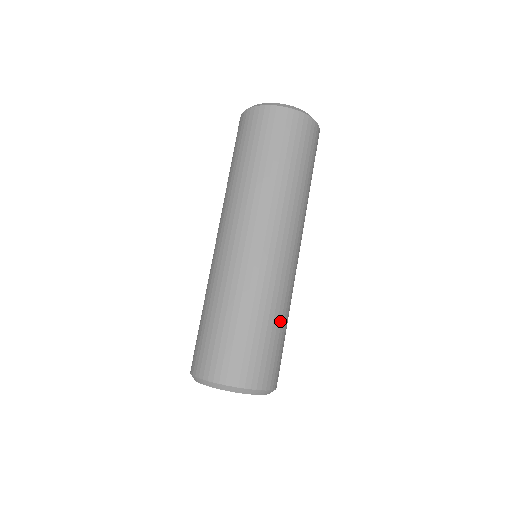
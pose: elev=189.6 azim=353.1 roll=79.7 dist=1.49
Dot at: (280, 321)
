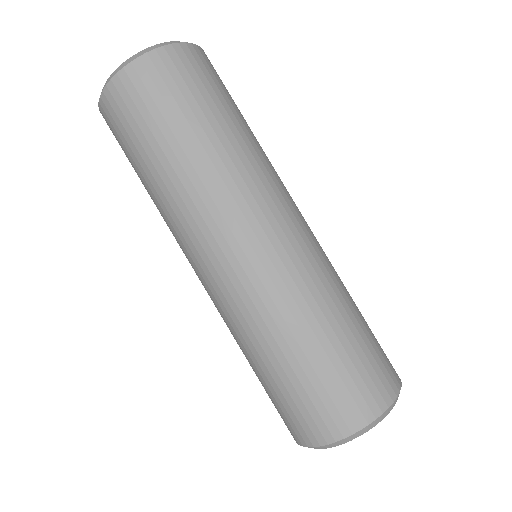
Dot at: (320, 331)
